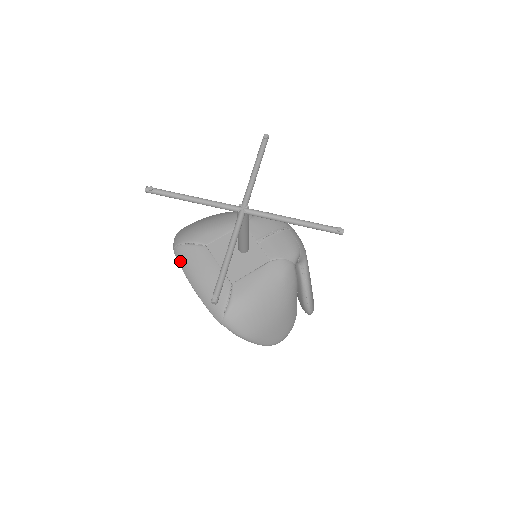
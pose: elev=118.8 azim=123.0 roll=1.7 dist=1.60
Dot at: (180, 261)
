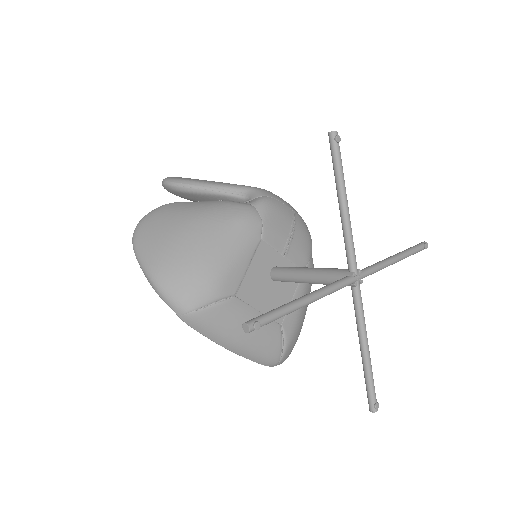
Dot at: (202, 330)
